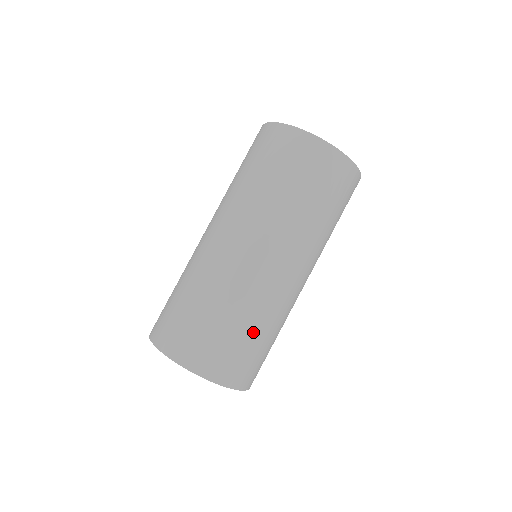
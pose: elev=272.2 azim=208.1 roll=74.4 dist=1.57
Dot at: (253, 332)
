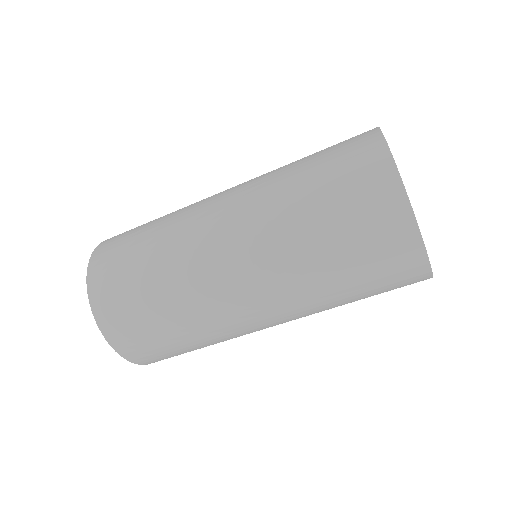
Dot at: (180, 336)
